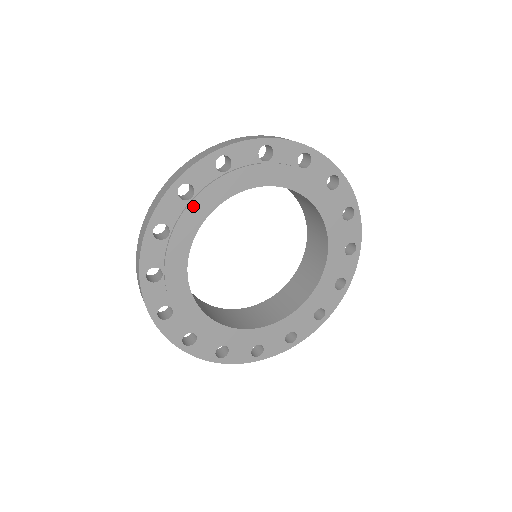
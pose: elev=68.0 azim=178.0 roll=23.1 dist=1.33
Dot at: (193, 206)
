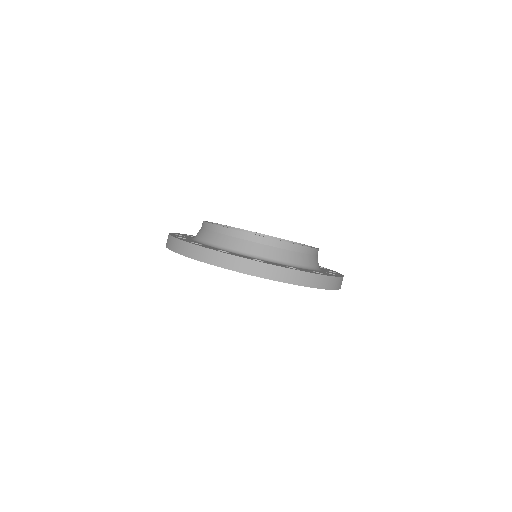
Dot at: occluded
